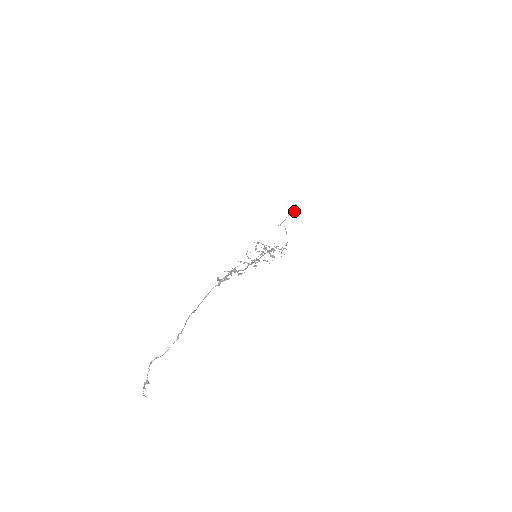
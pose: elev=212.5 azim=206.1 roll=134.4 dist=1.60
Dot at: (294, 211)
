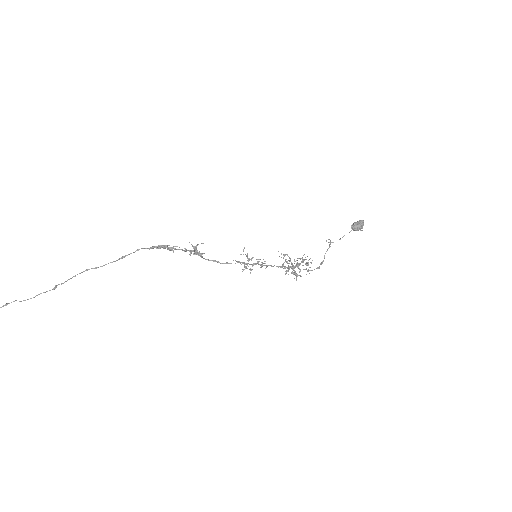
Dot at: (356, 227)
